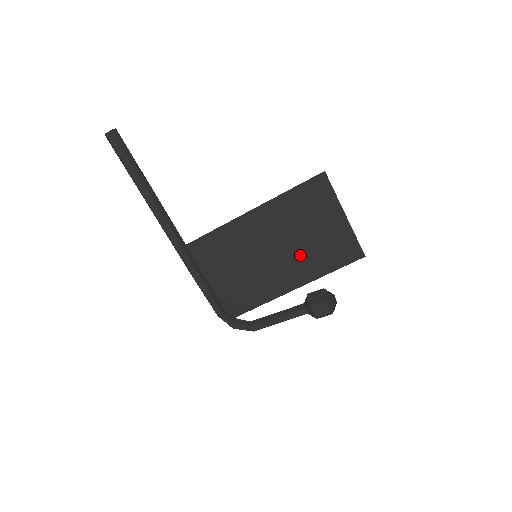
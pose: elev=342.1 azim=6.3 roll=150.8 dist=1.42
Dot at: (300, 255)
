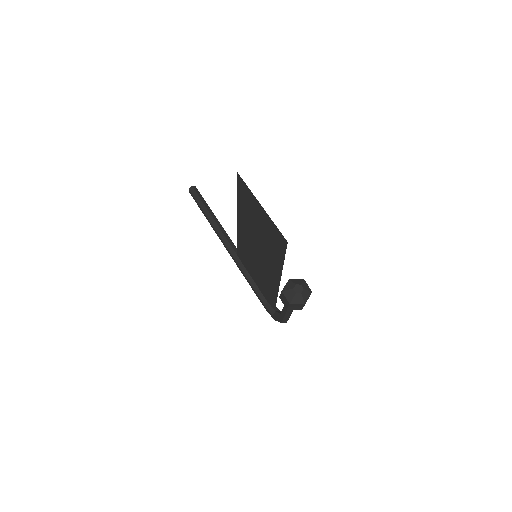
Dot at: (266, 250)
